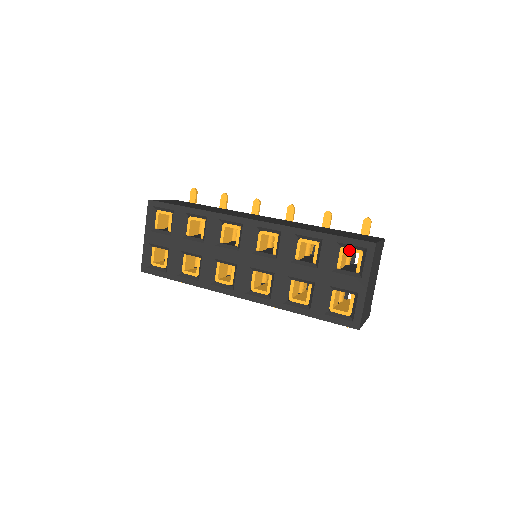
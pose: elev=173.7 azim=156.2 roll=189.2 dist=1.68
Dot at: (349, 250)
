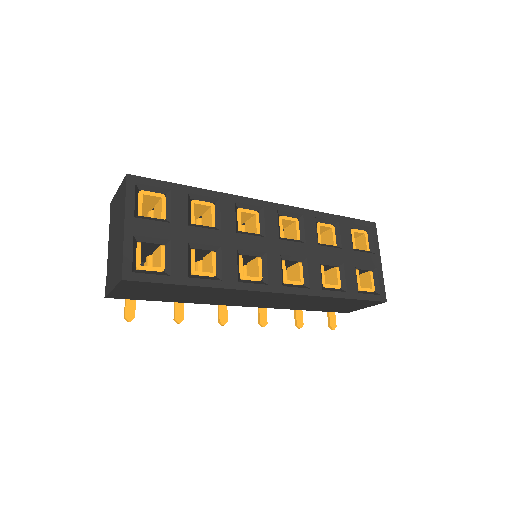
Dot at: (358, 231)
